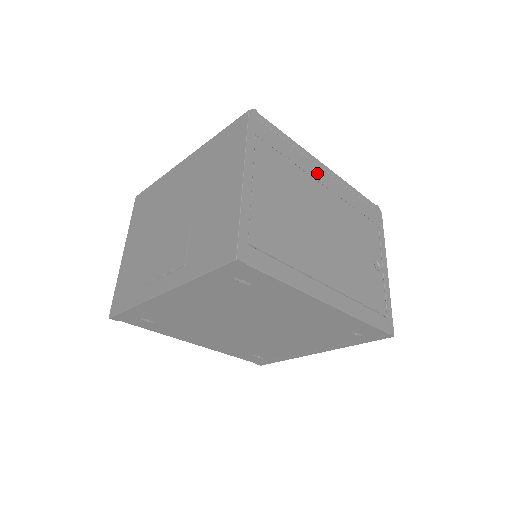
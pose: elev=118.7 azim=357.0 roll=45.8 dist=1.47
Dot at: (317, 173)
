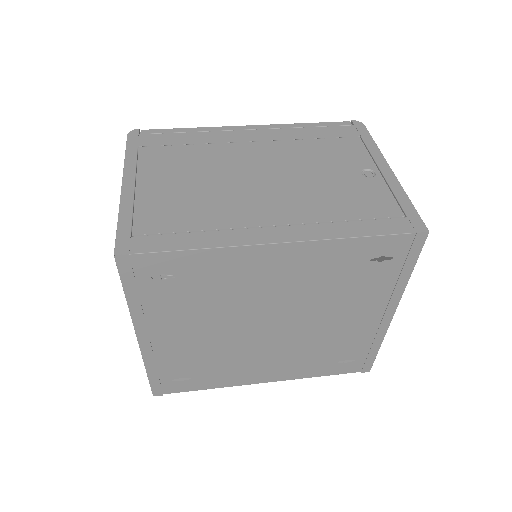
Dot at: (238, 136)
